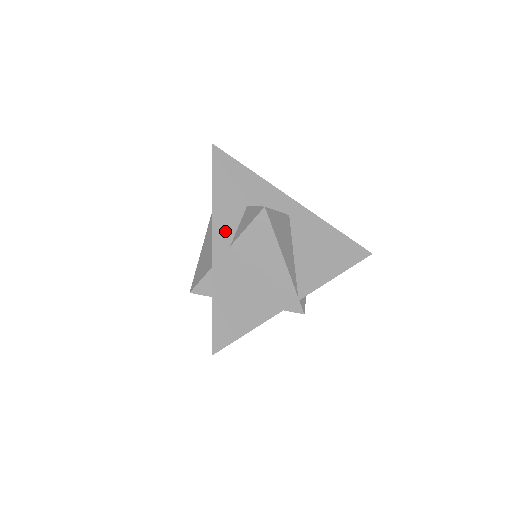
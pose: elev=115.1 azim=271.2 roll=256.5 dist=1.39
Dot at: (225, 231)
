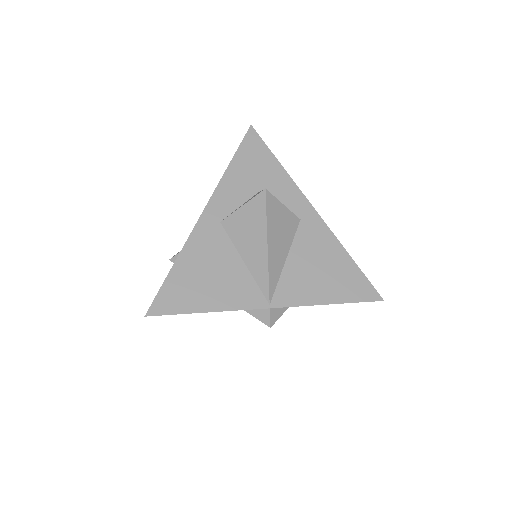
Dot at: (223, 206)
